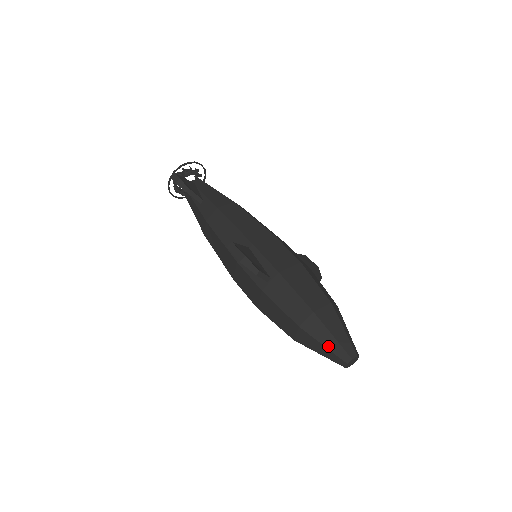
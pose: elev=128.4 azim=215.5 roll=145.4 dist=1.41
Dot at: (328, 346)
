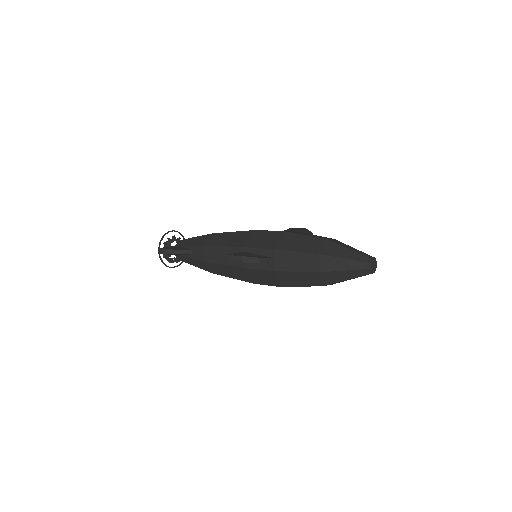
Dot at: (347, 268)
